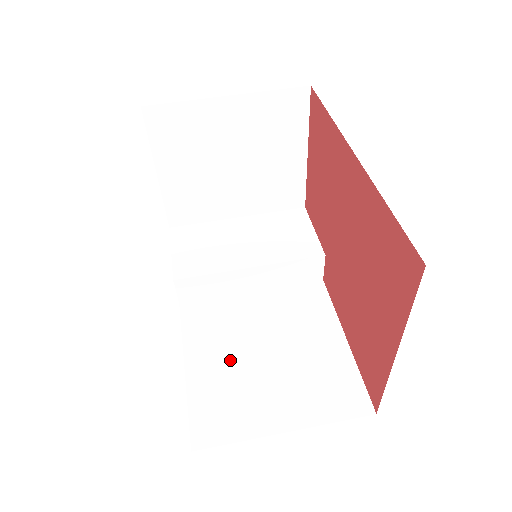
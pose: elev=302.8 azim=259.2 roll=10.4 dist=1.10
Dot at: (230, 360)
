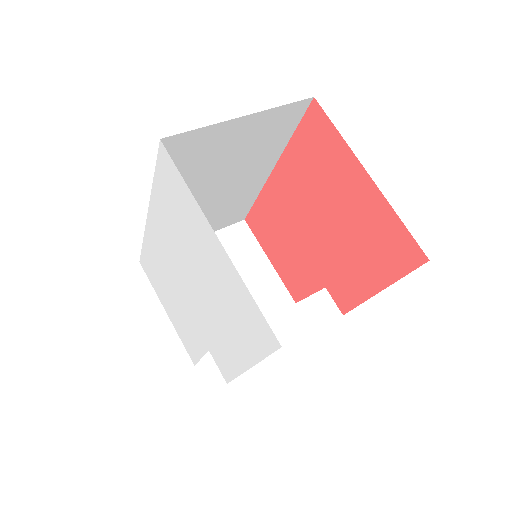
Dot at: occluded
